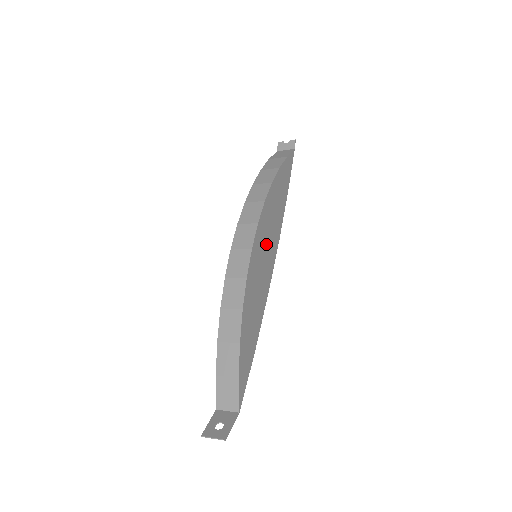
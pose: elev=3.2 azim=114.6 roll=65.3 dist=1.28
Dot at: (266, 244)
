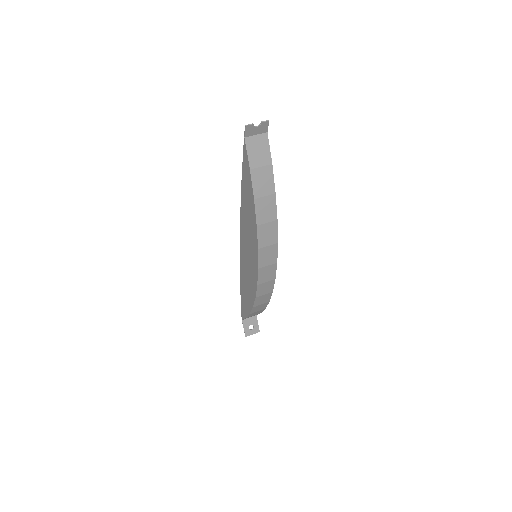
Dot at: occluded
